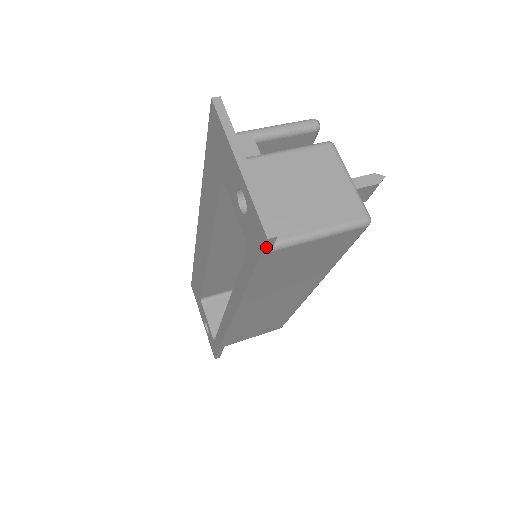
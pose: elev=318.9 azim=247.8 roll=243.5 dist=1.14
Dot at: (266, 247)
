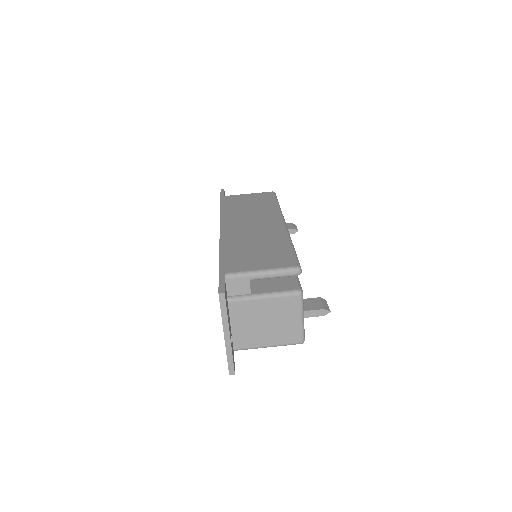
Dot at: occluded
